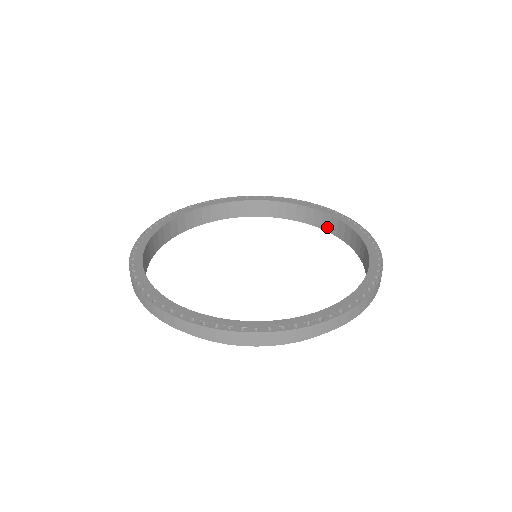
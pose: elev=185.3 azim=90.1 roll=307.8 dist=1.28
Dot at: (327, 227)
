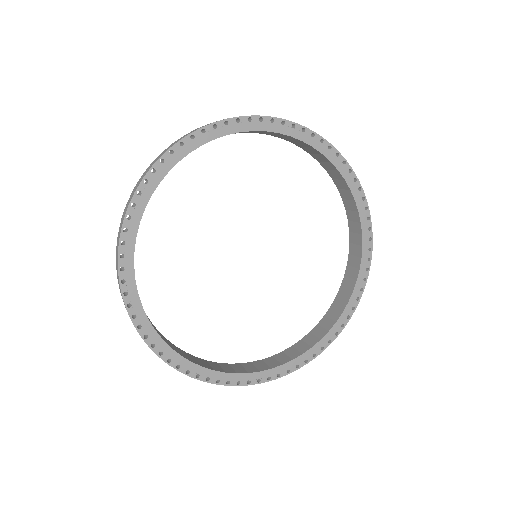
Dot at: (326, 168)
